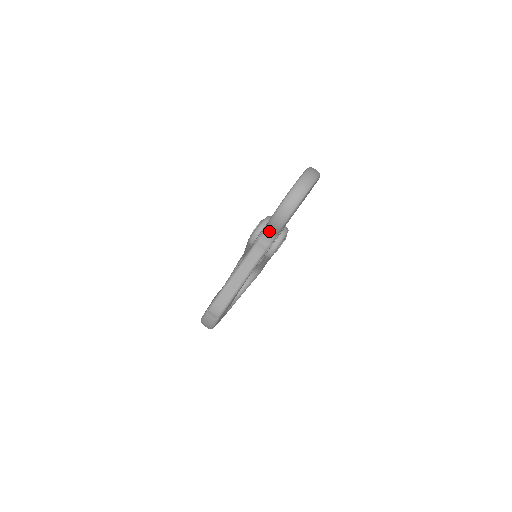
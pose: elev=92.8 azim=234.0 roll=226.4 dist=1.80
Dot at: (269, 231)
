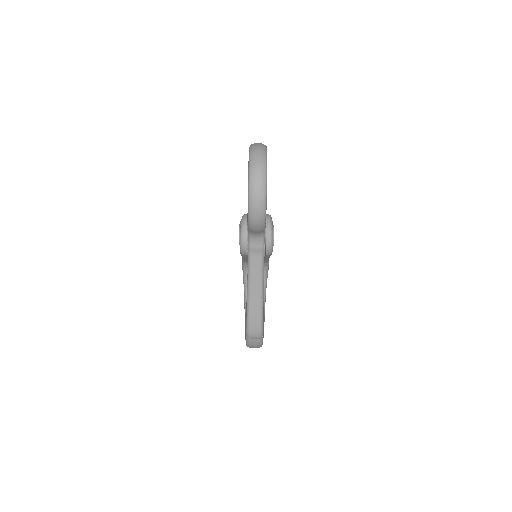
Dot at: (254, 234)
